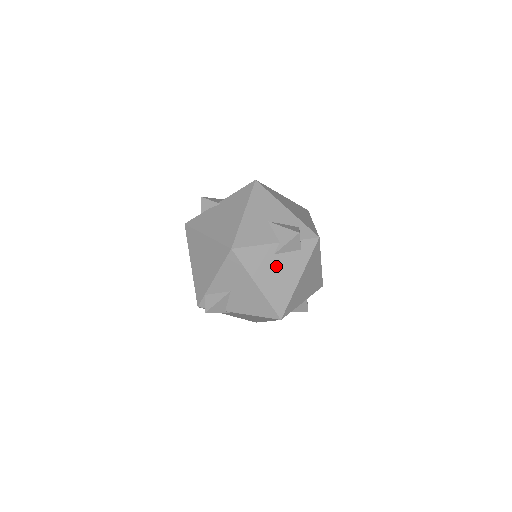
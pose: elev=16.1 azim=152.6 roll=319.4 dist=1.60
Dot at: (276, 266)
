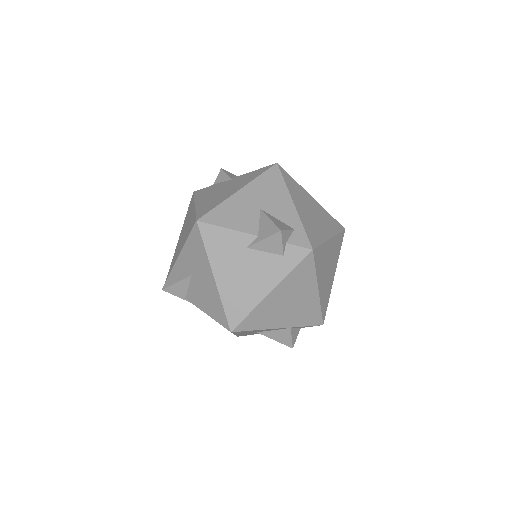
Dot at: (245, 263)
